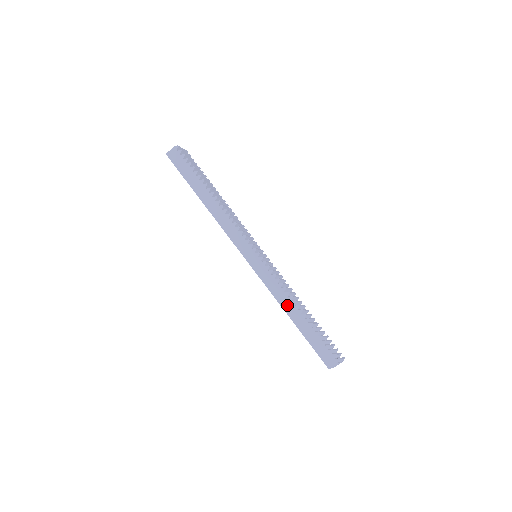
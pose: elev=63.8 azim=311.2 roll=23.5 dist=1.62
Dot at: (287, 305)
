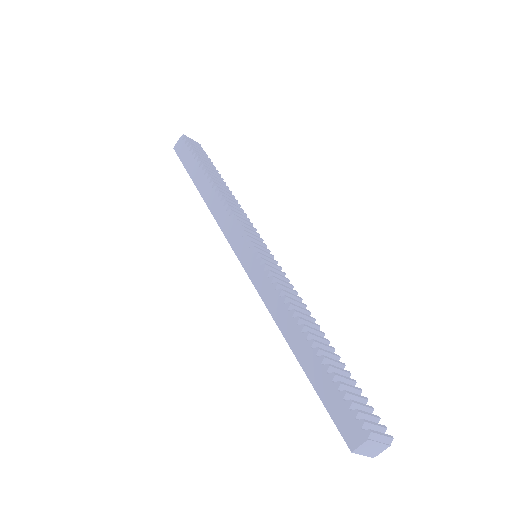
Dot at: (287, 326)
